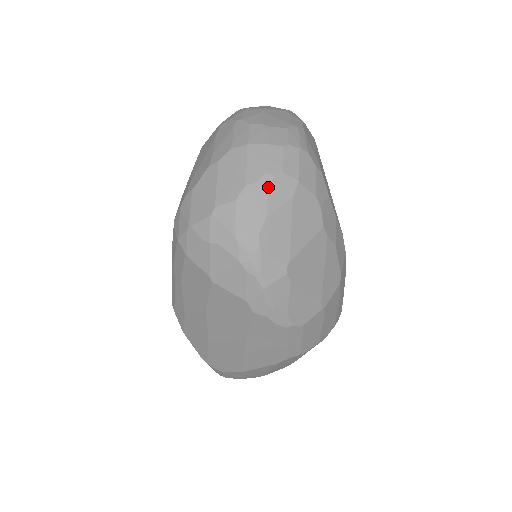
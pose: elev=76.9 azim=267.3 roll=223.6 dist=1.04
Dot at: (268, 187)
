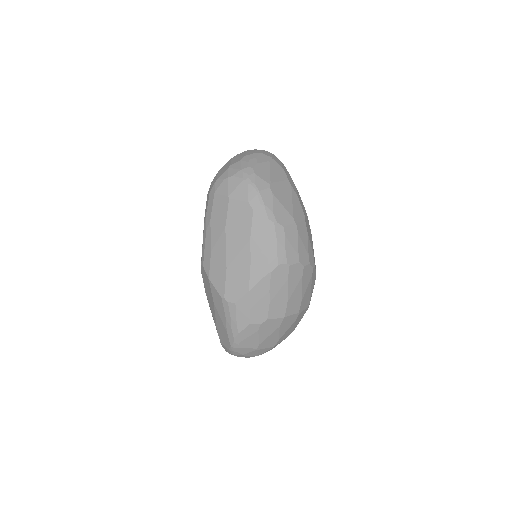
Dot at: (256, 156)
